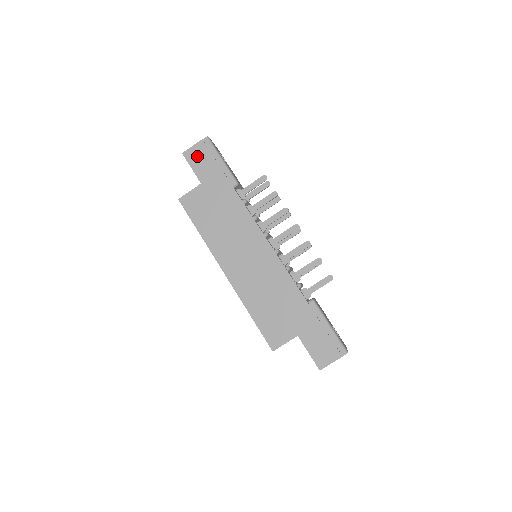
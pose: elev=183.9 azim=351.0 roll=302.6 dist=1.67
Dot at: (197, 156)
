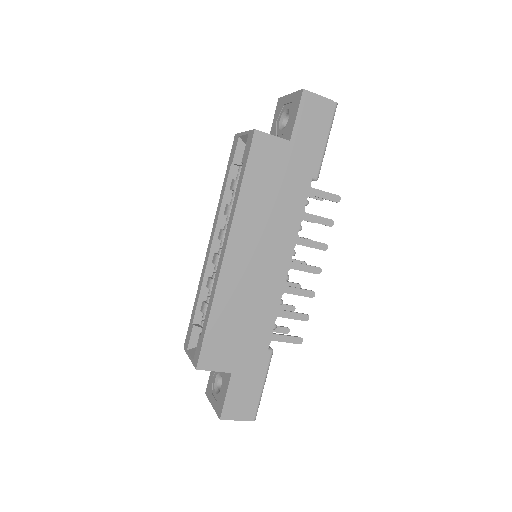
Dot at: (313, 110)
